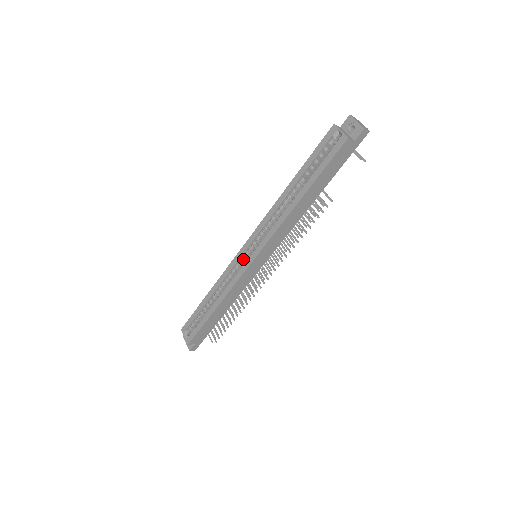
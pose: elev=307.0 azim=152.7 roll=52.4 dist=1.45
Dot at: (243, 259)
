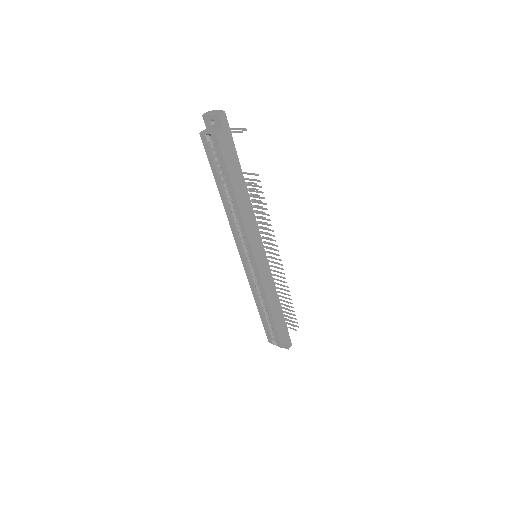
Dot at: (251, 266)
